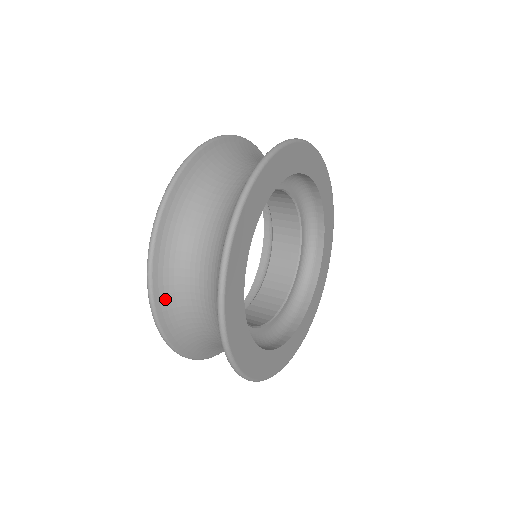
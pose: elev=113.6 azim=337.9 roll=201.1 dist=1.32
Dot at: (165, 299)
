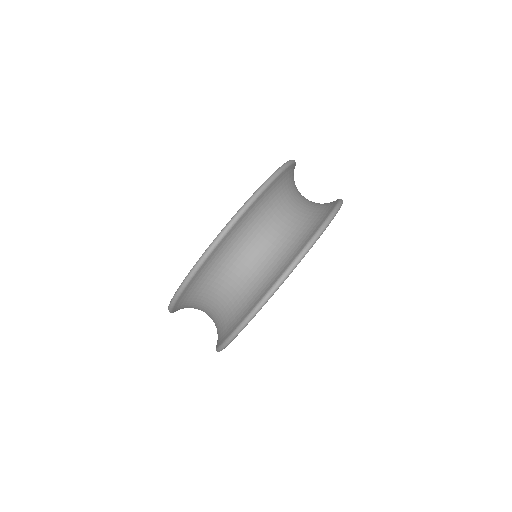
Dot at: (186, 297)
